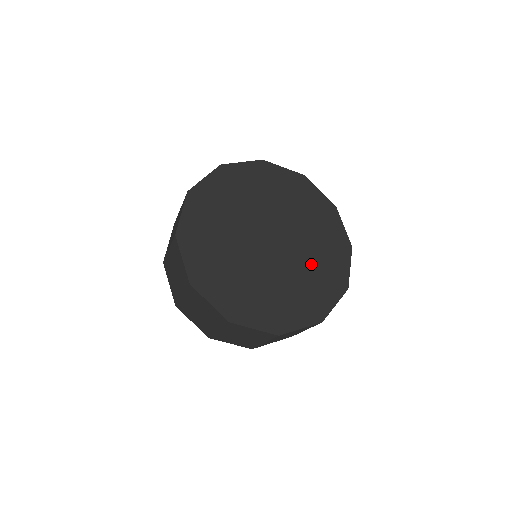
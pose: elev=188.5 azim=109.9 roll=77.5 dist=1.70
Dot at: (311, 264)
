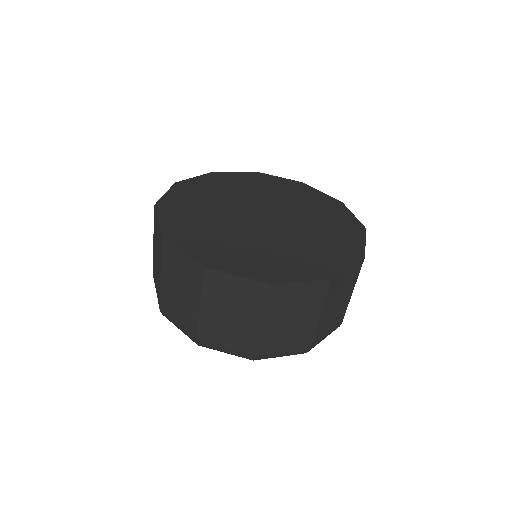
Dot at: (314, 235)
